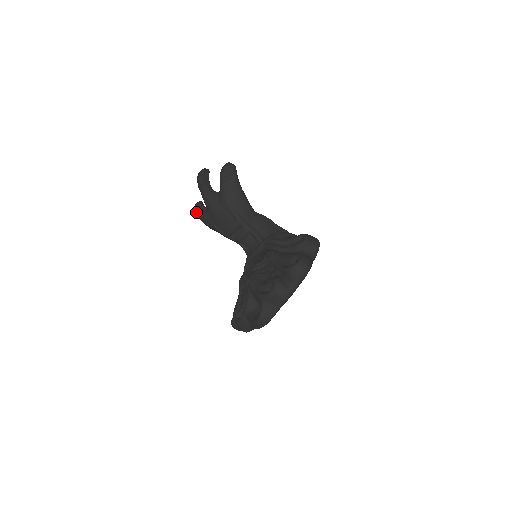
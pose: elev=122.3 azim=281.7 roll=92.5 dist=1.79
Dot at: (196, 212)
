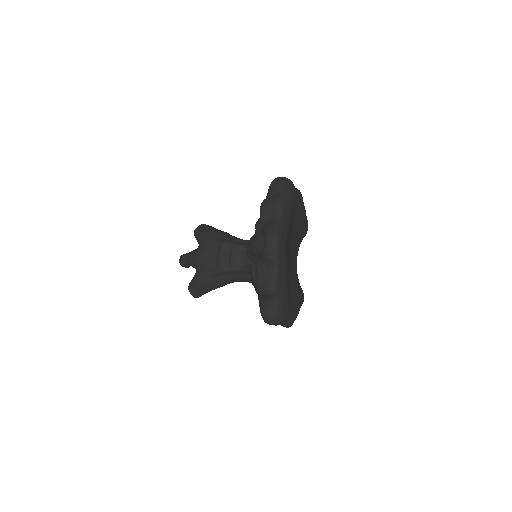
Dot at: (190, 289)
